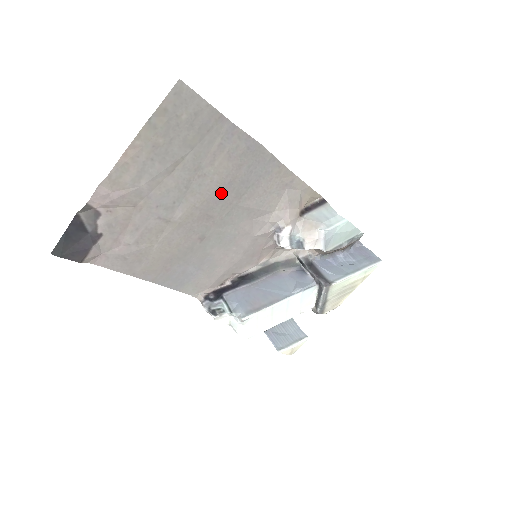
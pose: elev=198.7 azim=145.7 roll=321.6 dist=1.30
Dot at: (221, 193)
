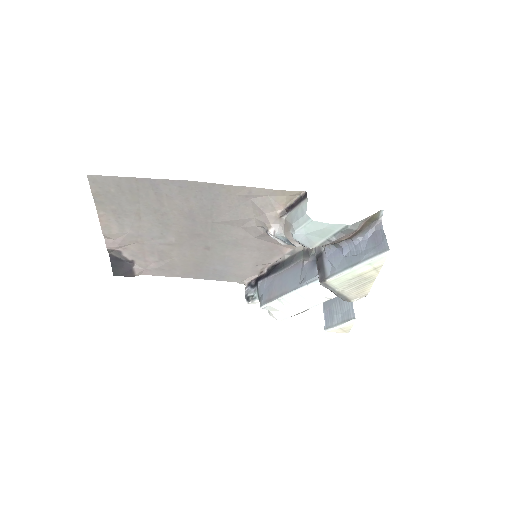
Dot at: (191, 219)
